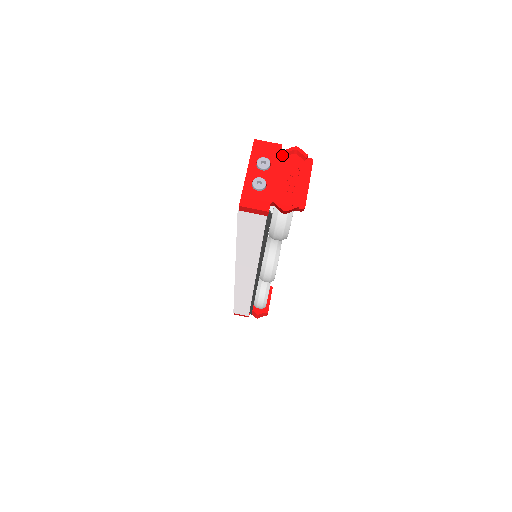
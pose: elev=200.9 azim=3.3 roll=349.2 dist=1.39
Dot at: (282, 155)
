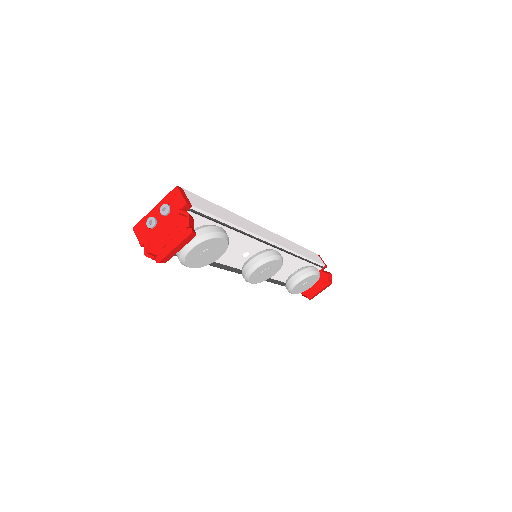
Dot at: (180, 212)
